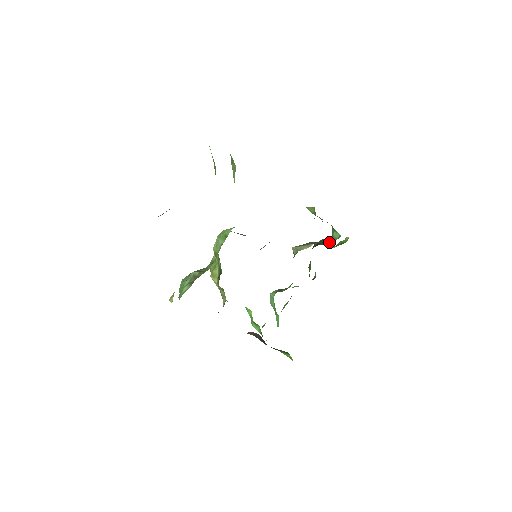
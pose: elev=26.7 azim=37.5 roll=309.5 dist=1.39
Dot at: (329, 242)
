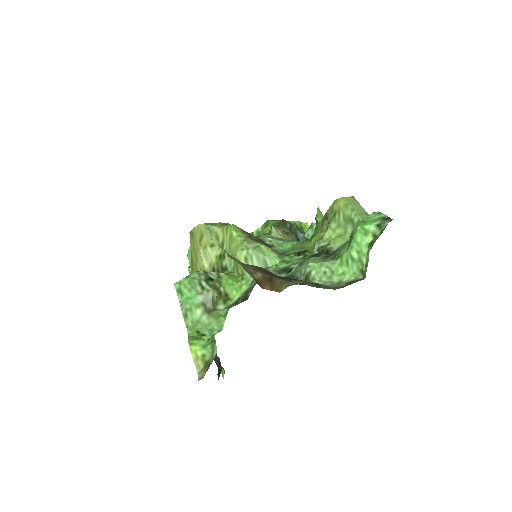
Dot at: occluded
